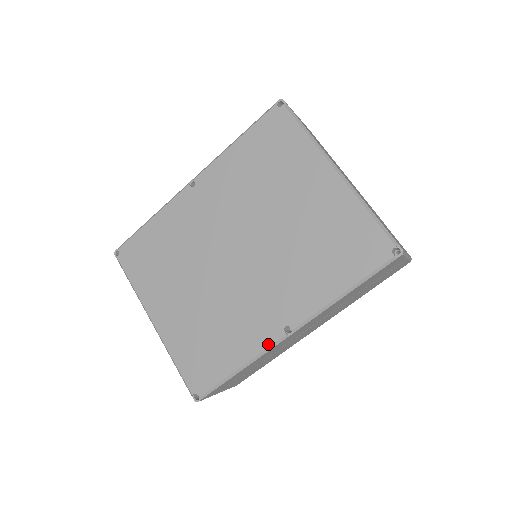
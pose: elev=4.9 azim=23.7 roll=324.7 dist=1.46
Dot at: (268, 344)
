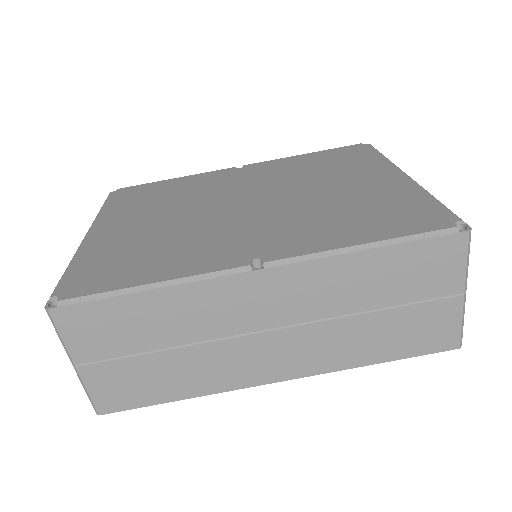
Dot at: (216, 269)
